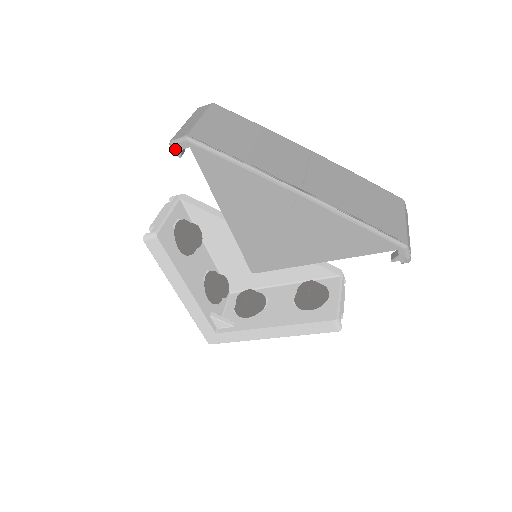
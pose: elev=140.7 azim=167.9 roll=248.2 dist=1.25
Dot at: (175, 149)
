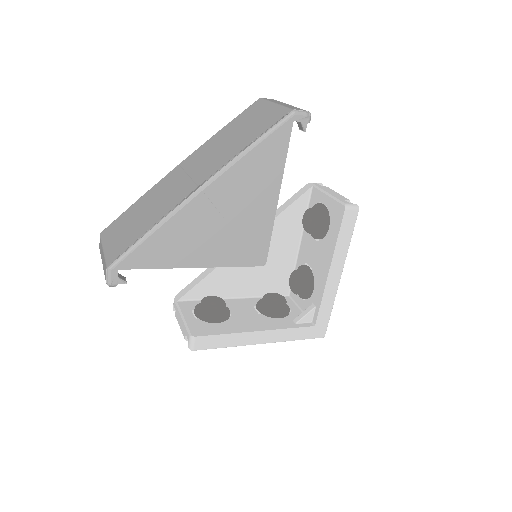
Dot at: (115, 283)
